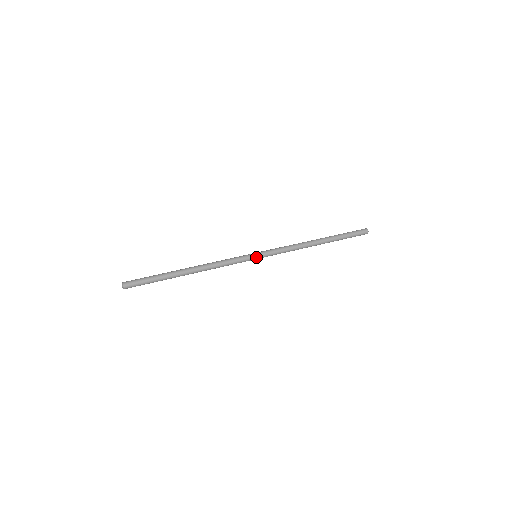
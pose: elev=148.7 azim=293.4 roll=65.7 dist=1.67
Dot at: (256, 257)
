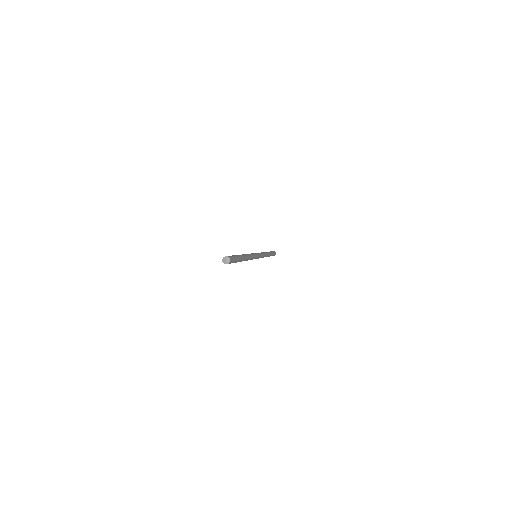
Dot at: (257, 254)
